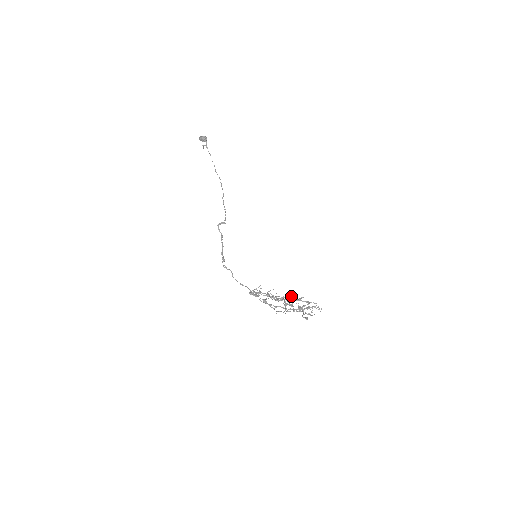
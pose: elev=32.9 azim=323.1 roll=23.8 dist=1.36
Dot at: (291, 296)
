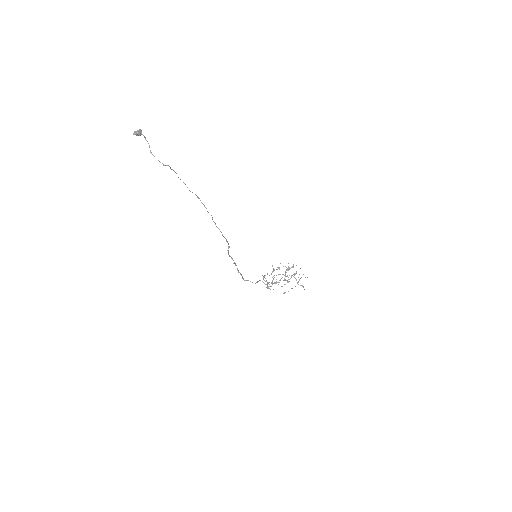
Dot at: occluded
